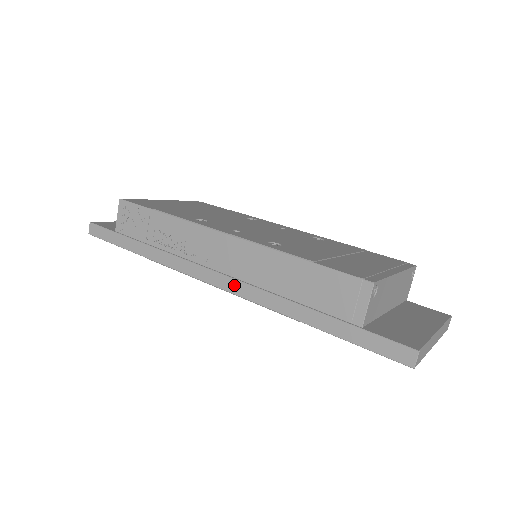
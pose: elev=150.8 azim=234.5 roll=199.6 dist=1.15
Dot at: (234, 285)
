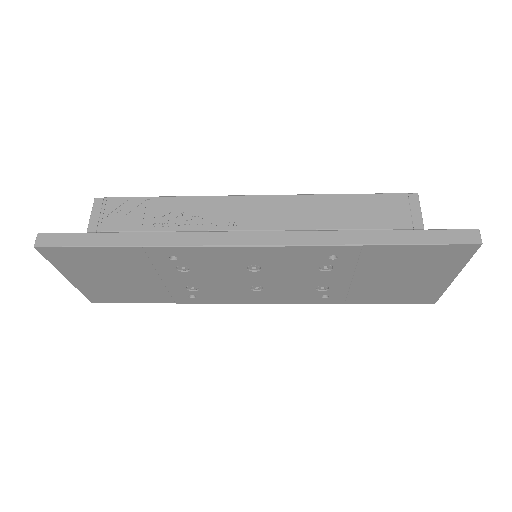
Dot at: (277, 236)
